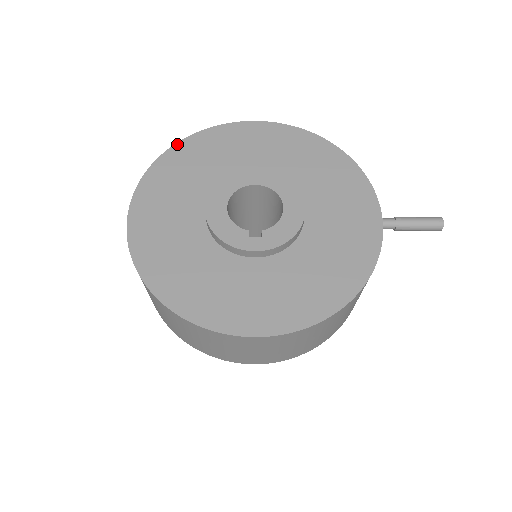
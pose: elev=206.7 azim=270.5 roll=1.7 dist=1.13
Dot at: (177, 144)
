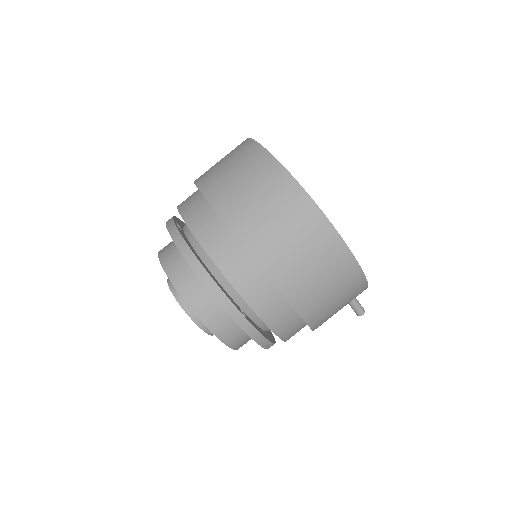
Dot at: occluded
